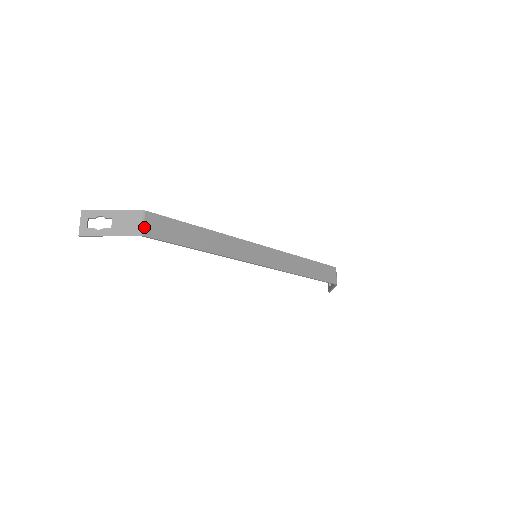
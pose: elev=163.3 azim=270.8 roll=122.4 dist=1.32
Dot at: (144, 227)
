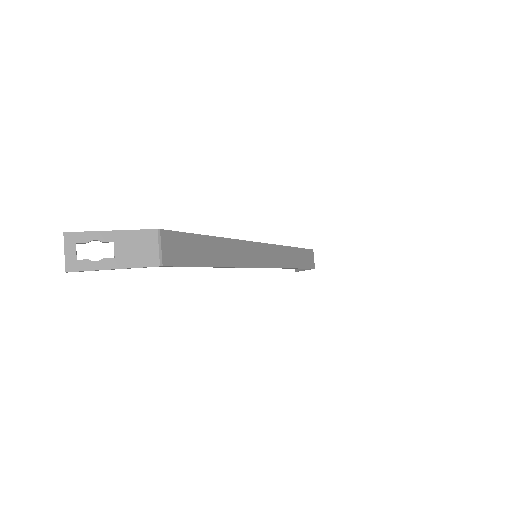
Dot at: (162, 253)
